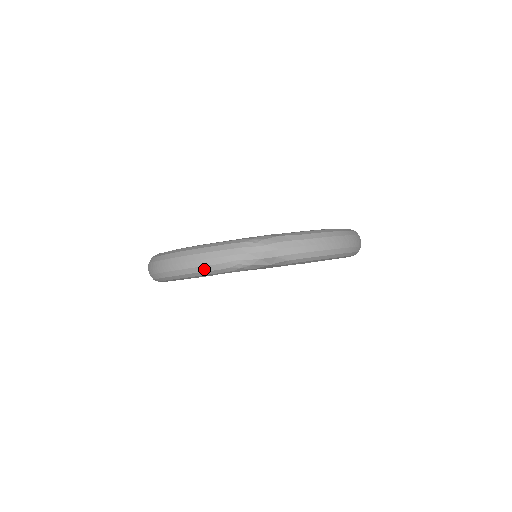
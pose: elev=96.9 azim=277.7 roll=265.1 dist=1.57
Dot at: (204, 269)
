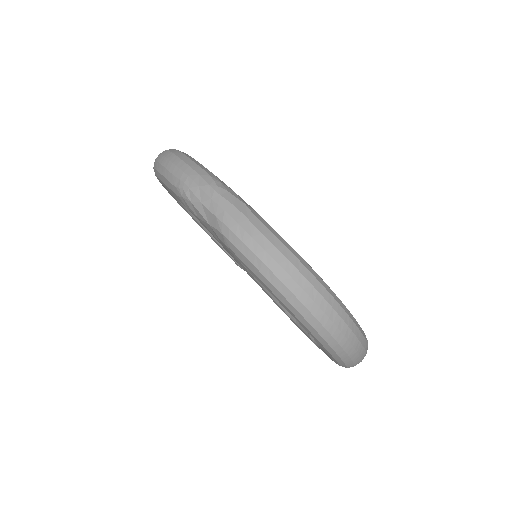
Dot at: (164, 172)
